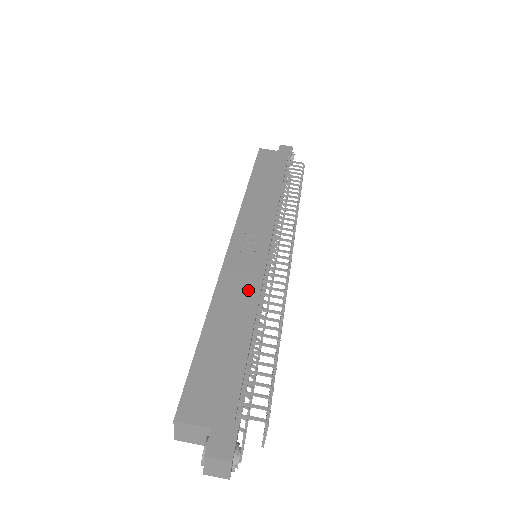
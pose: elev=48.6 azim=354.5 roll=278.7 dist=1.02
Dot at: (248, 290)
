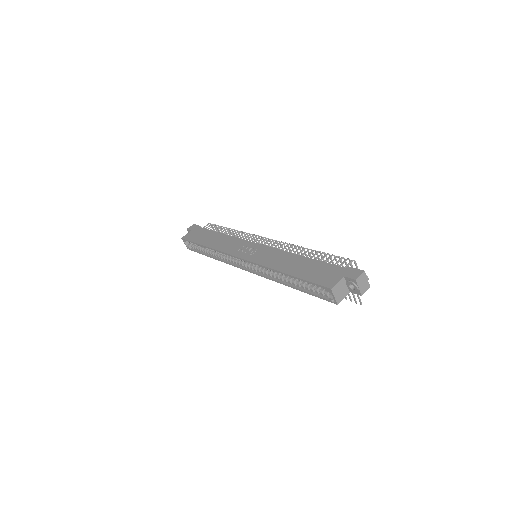
Dot at: (279, 255)
